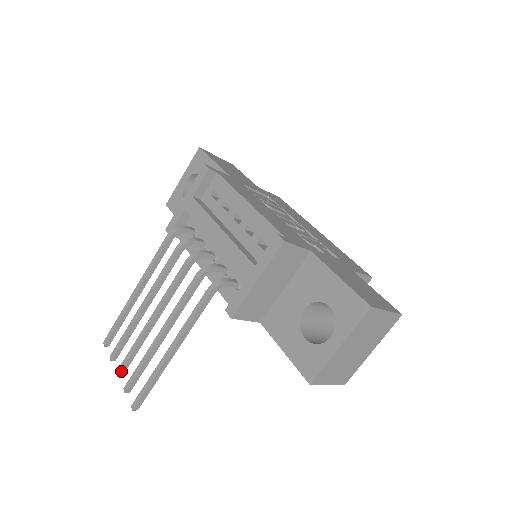
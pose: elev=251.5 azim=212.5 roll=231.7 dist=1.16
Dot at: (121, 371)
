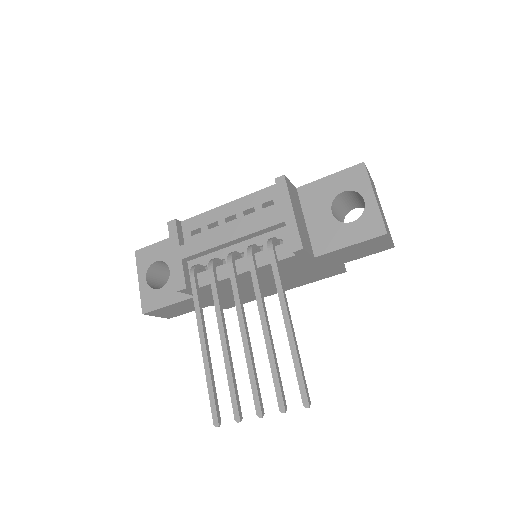
Dot at: (260, 407)
